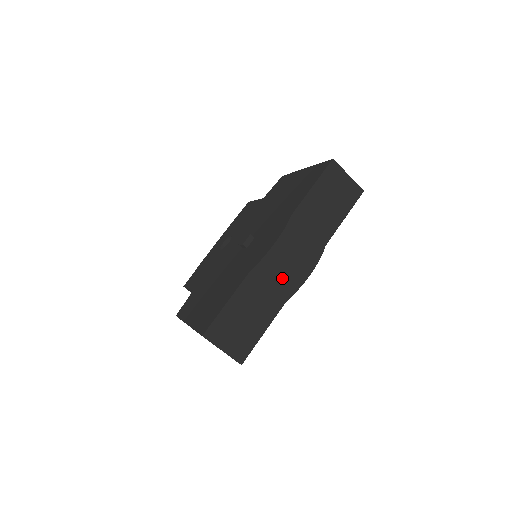
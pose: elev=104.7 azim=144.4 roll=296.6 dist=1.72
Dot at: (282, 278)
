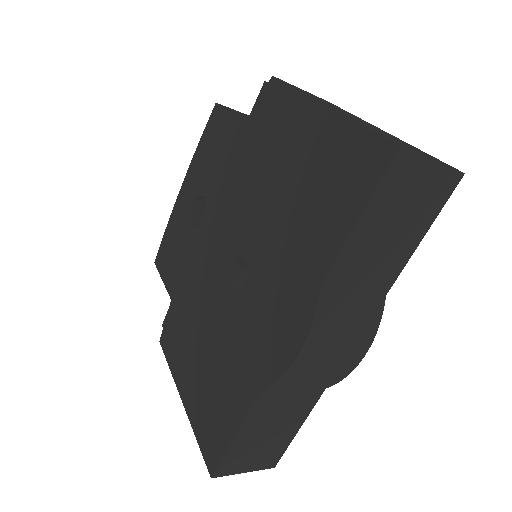
Dot at: (317, 380)
